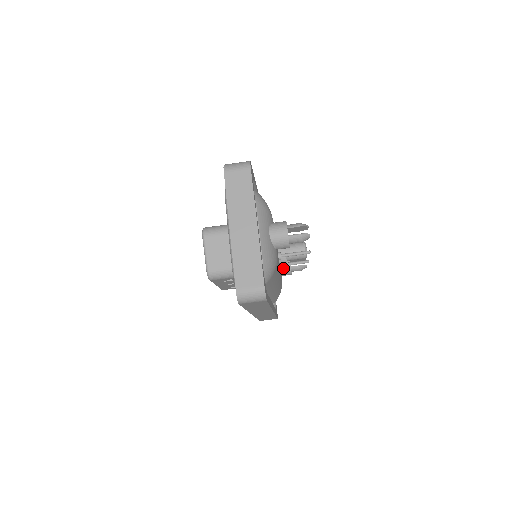
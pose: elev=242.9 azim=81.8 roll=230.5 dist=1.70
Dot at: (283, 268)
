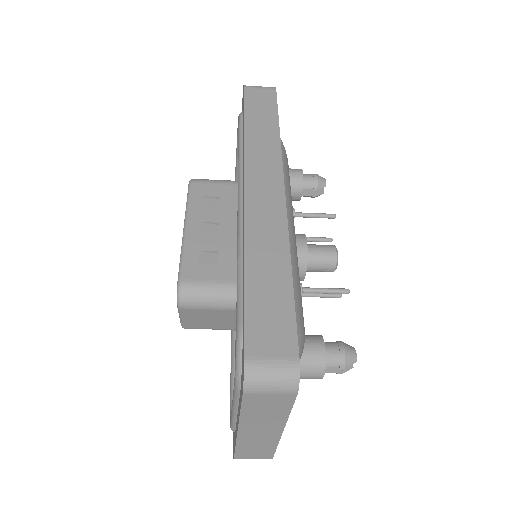
Dot at: occluded
